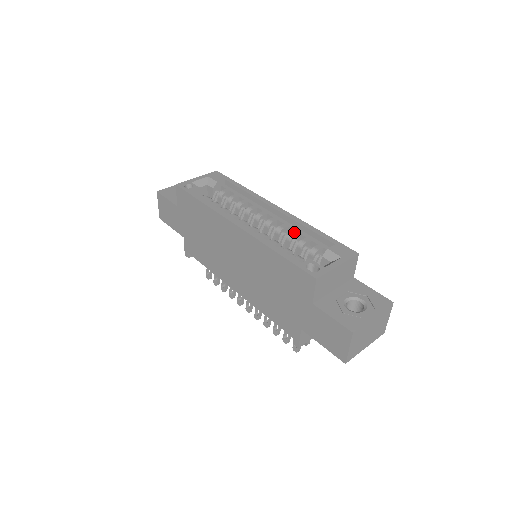
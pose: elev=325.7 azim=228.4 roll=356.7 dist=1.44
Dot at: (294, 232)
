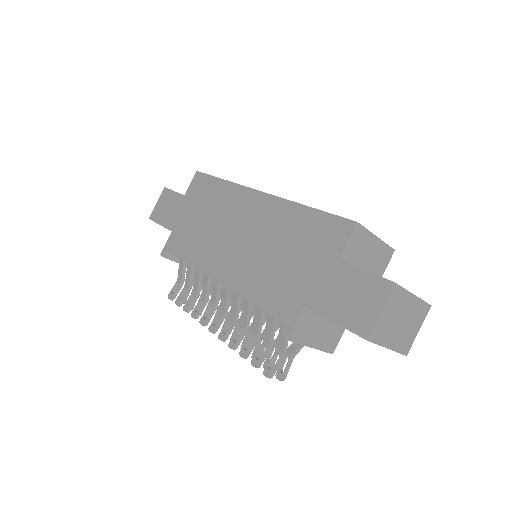
Dot at: occluded
